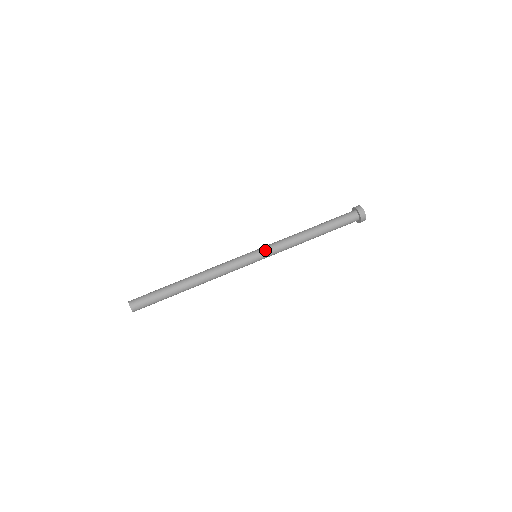
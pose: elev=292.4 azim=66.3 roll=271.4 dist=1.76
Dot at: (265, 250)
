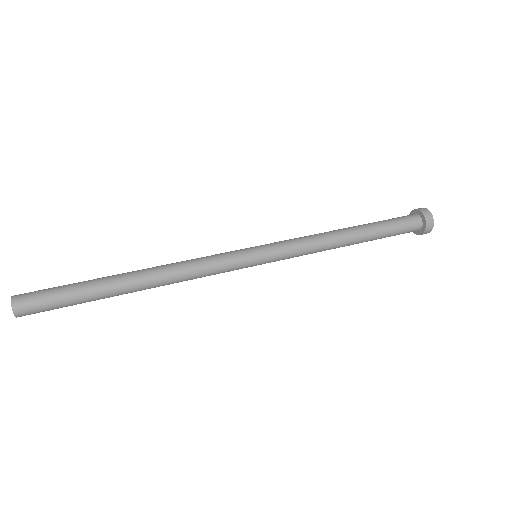
Dot at: (271, 244)
